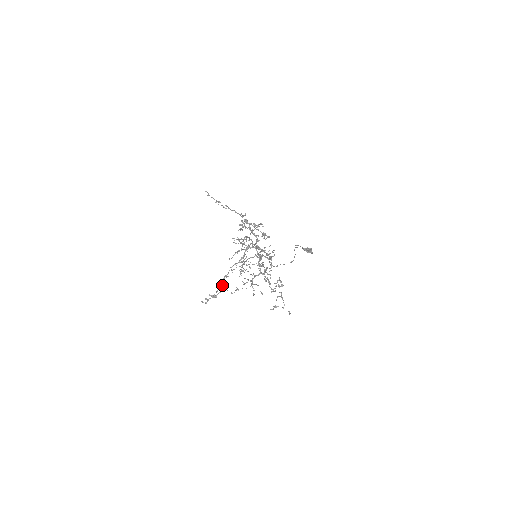
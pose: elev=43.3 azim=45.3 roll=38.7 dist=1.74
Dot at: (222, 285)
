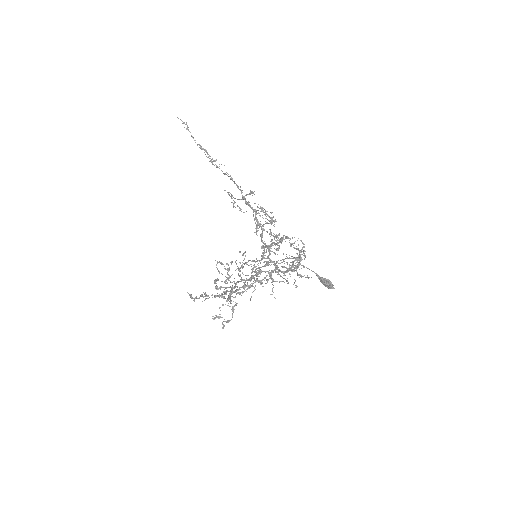
Dot at: occluded
